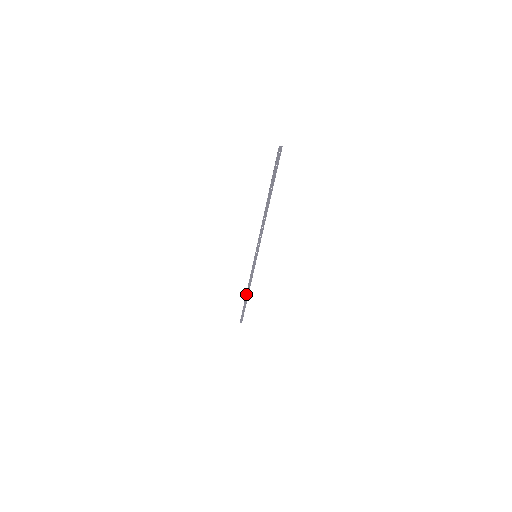
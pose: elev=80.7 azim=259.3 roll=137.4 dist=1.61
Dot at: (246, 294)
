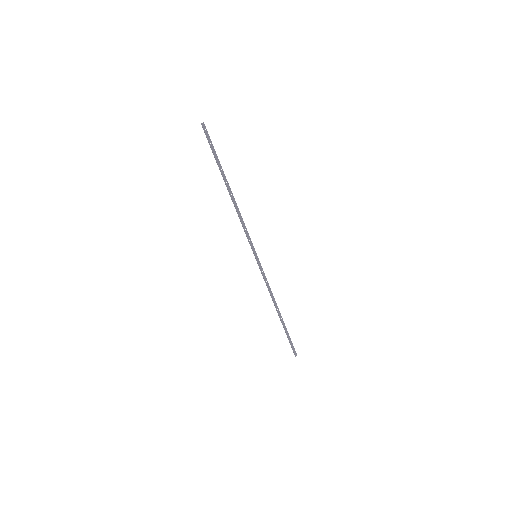
Dot at: (277, 312)
